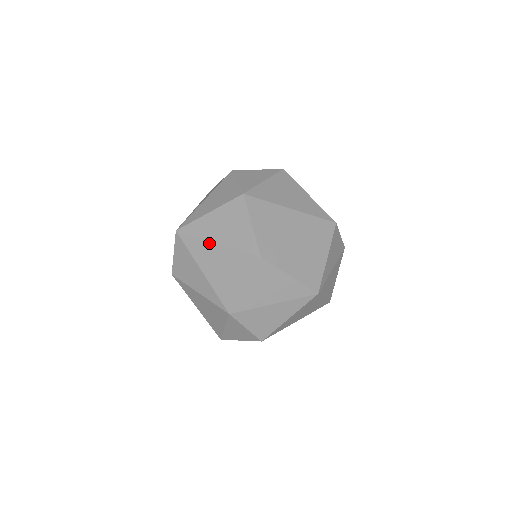
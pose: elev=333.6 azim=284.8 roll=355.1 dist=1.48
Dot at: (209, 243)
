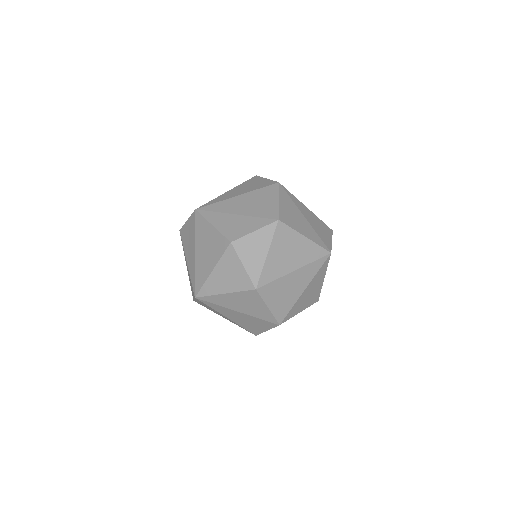
Dot at: (231, 310)
